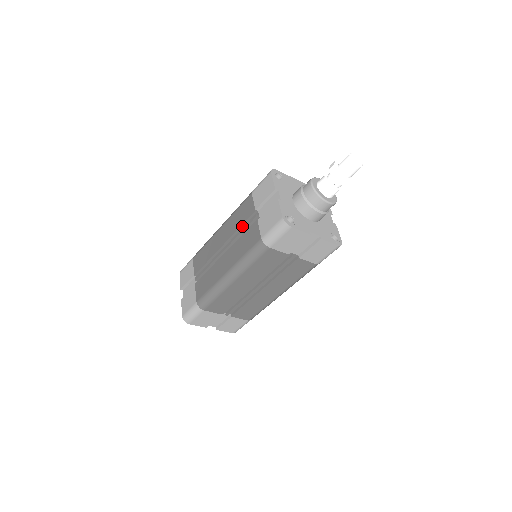
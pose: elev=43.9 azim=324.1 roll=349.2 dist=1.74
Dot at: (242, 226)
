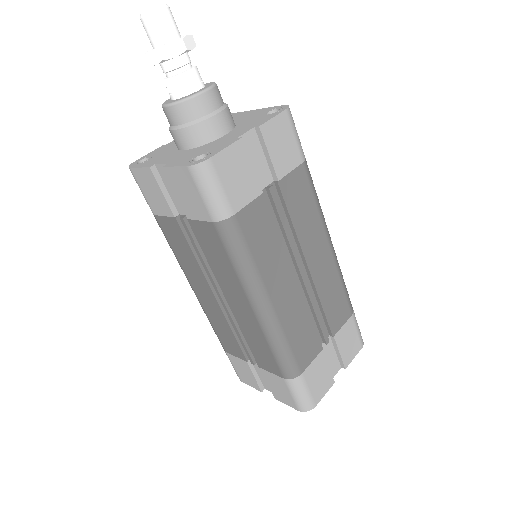
Dot at: occluded
